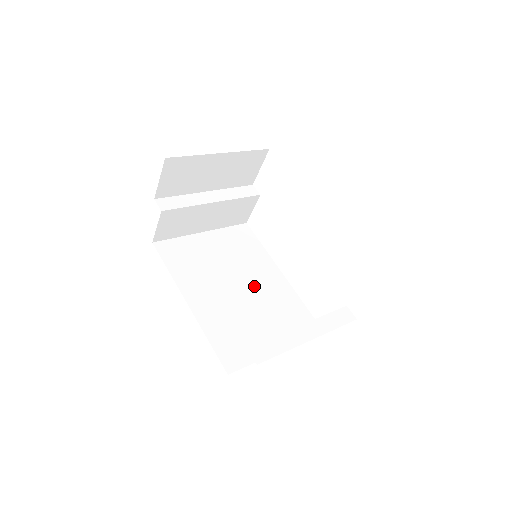
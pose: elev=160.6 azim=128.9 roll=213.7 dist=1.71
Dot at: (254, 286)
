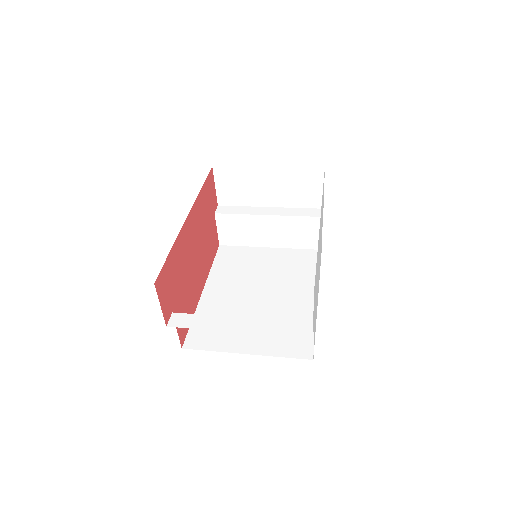
Dot at: (275, 297)
